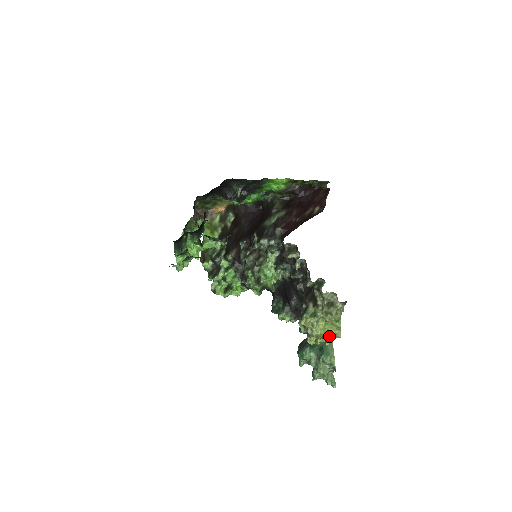
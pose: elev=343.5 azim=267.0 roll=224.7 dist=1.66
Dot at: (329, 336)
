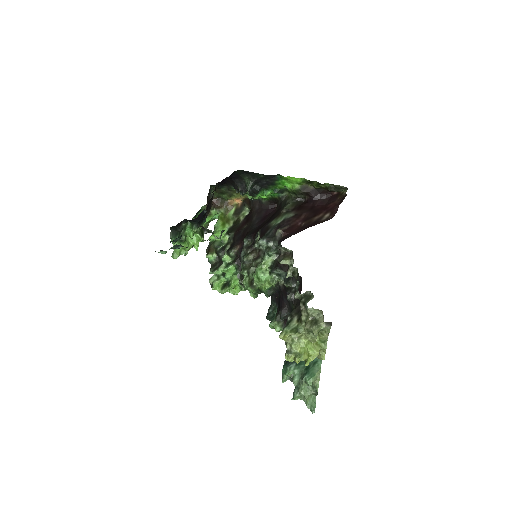
Dot at: (310, 356)
